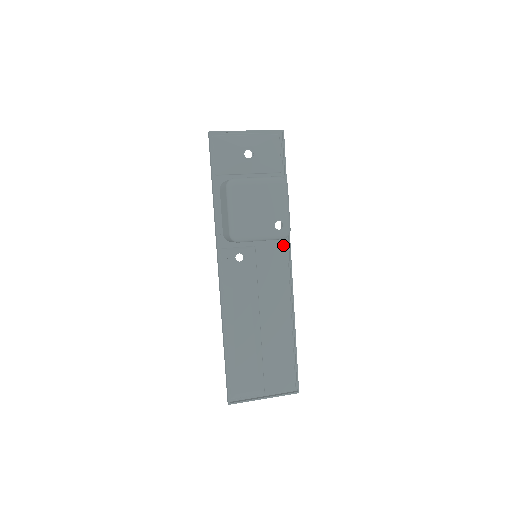
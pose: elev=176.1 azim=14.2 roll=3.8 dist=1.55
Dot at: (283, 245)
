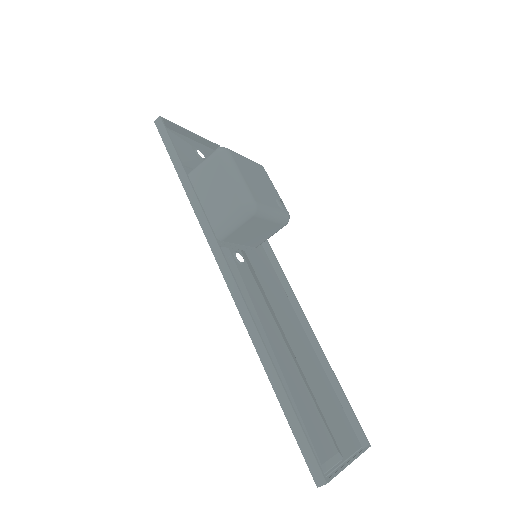
Dot at: (265, 257)
